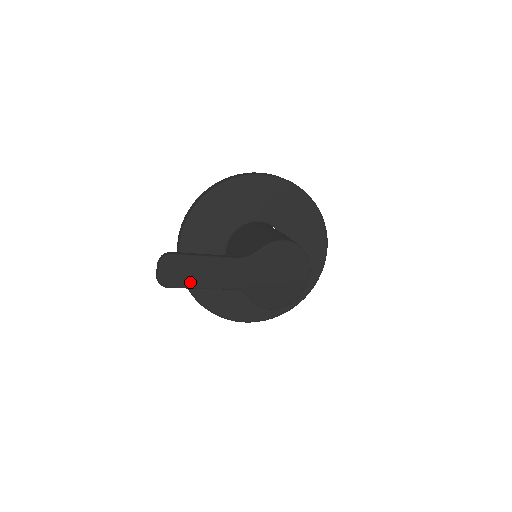
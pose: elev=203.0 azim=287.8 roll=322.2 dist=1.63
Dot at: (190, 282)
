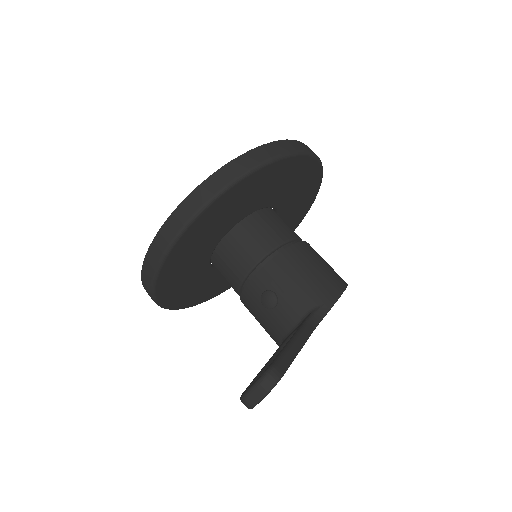
Dot at: occluded
